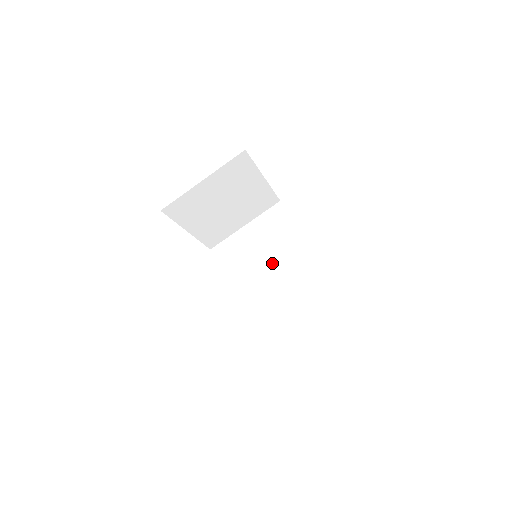
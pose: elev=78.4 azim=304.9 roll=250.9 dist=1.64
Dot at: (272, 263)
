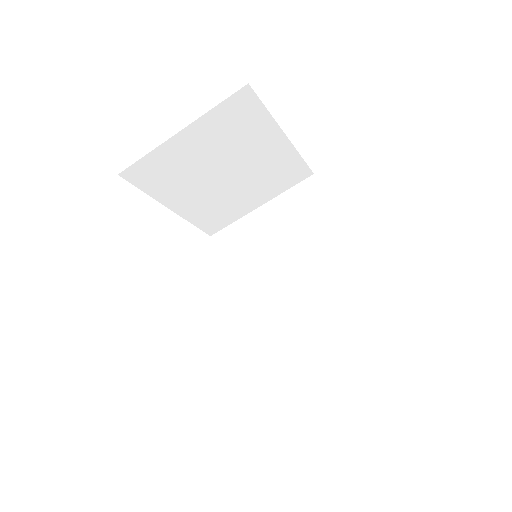
Dot at: (290, 266)
